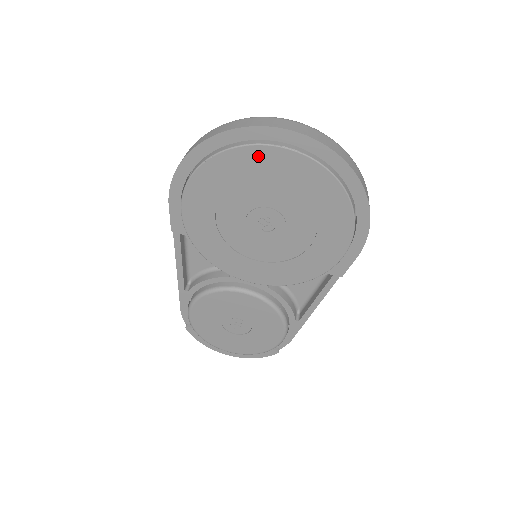
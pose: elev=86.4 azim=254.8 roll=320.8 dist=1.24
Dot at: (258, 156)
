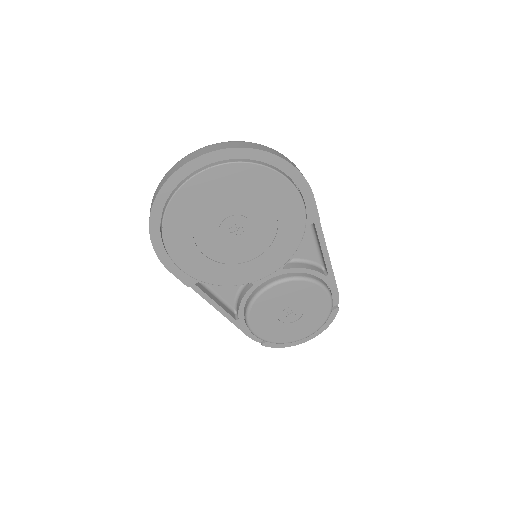
Dot at: (188, 193)
